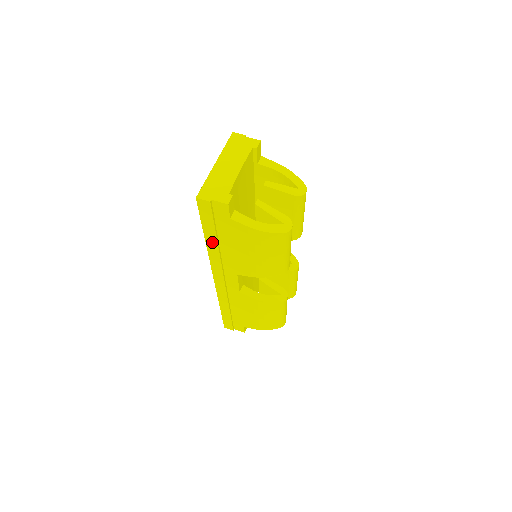
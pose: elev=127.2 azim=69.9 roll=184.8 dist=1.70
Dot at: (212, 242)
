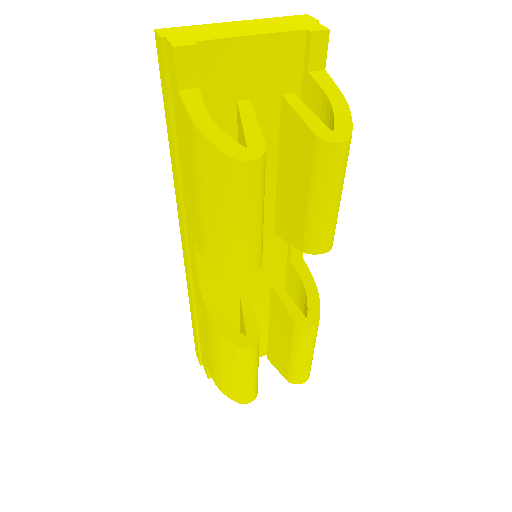
Dot at: (172, 151)
